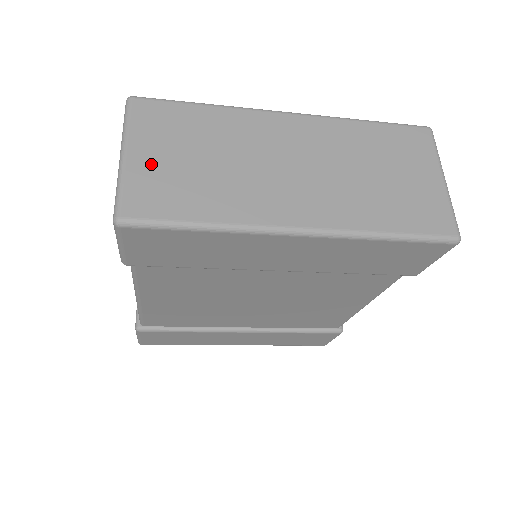
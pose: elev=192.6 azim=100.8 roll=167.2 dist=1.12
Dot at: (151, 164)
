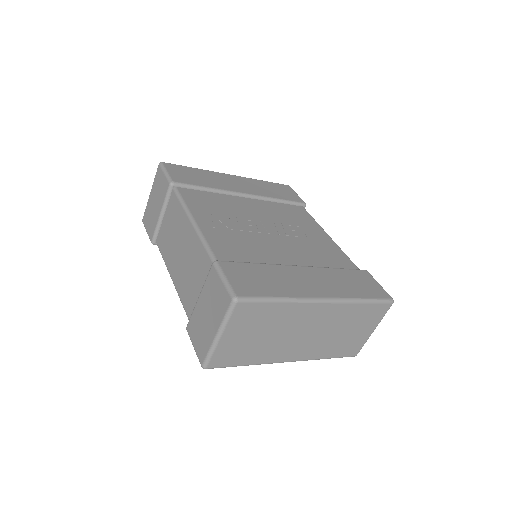
Dot at: (232, 341)
